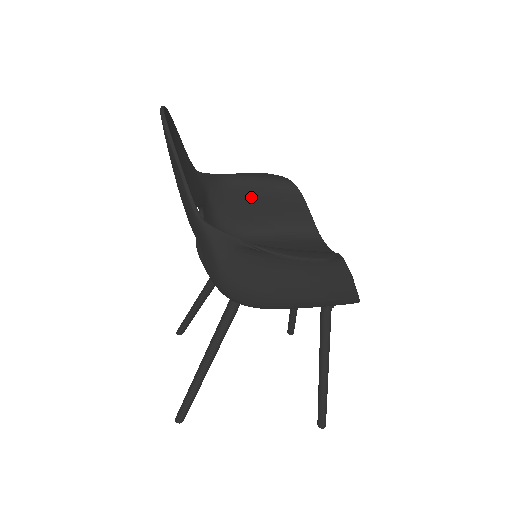
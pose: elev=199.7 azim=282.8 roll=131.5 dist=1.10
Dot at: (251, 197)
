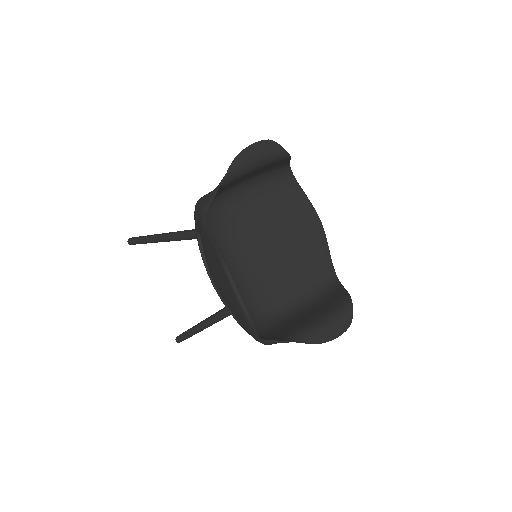
Dot at: occluded
